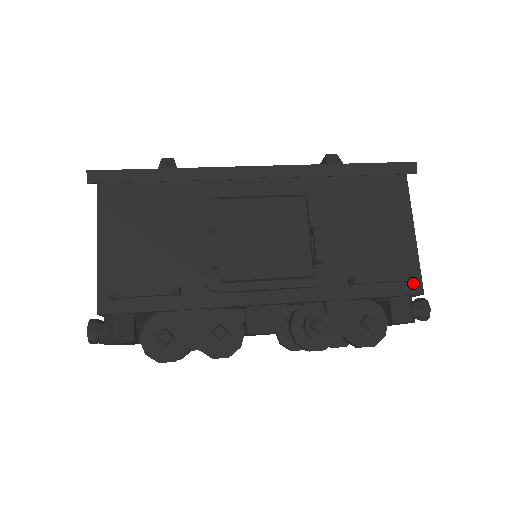
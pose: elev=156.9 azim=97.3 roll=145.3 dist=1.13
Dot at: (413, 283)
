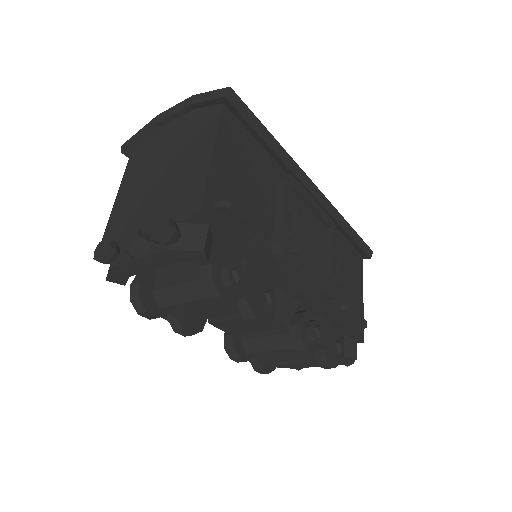
Dot at: (361, 331)
